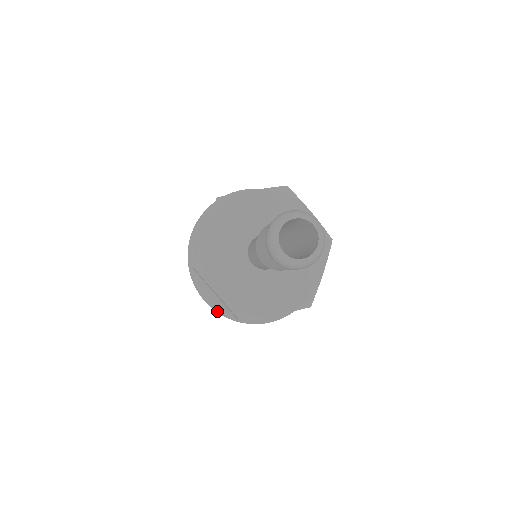
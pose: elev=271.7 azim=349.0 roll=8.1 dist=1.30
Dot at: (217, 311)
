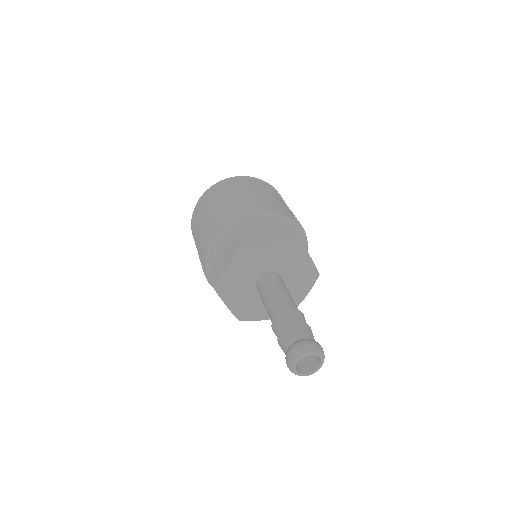
Dot at: occluded
